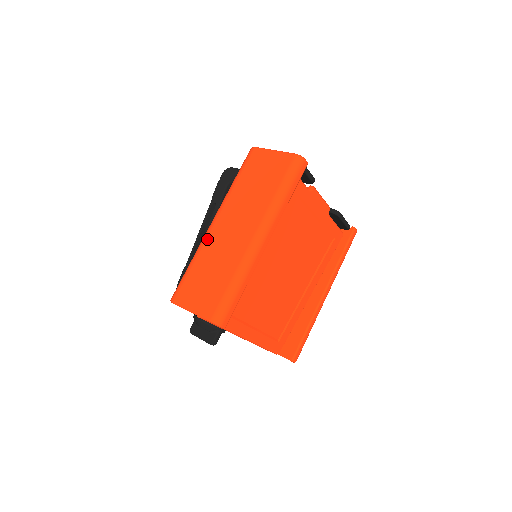
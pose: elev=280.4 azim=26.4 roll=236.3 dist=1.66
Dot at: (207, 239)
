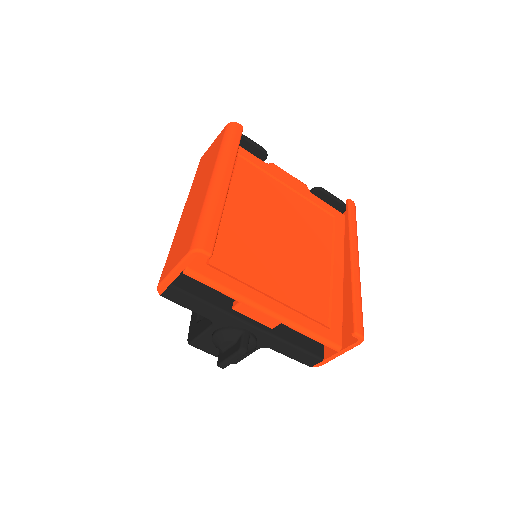
Dot at: (178, 225)
